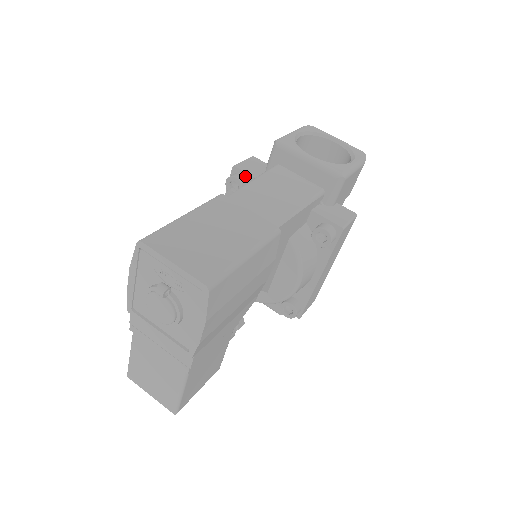
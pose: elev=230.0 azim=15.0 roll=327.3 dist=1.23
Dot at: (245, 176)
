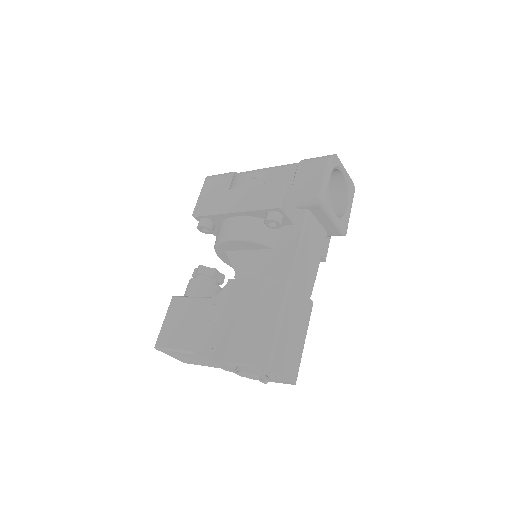
Dot at: (284, 217)
